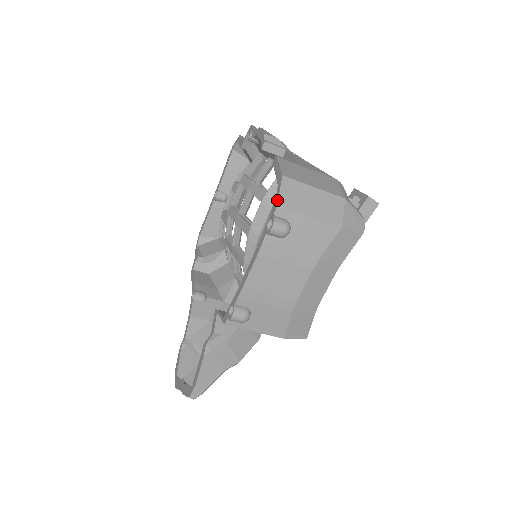
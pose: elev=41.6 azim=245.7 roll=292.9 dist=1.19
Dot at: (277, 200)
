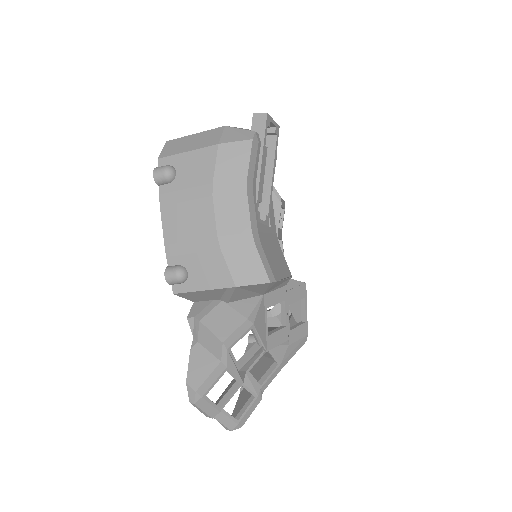
Dot at: (160, 157)
